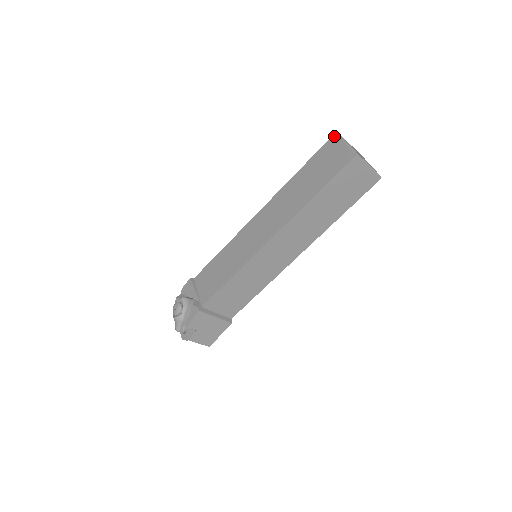
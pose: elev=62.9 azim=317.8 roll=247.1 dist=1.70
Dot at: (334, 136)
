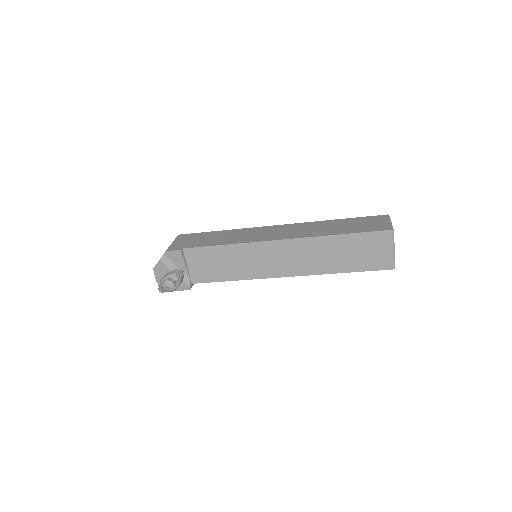
Dot at: (389, 233)
